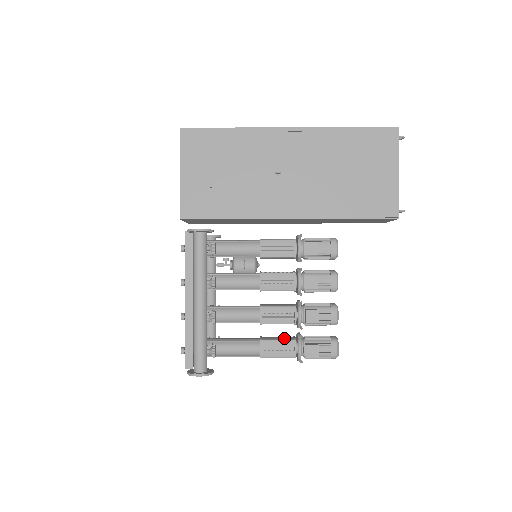
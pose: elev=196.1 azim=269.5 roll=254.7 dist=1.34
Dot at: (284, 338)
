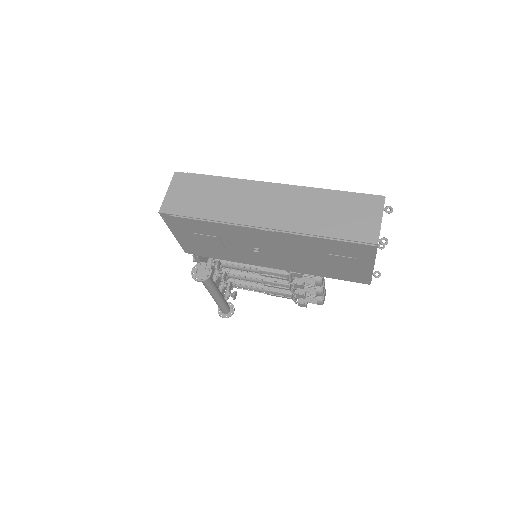
Dot at: (284, 291)
